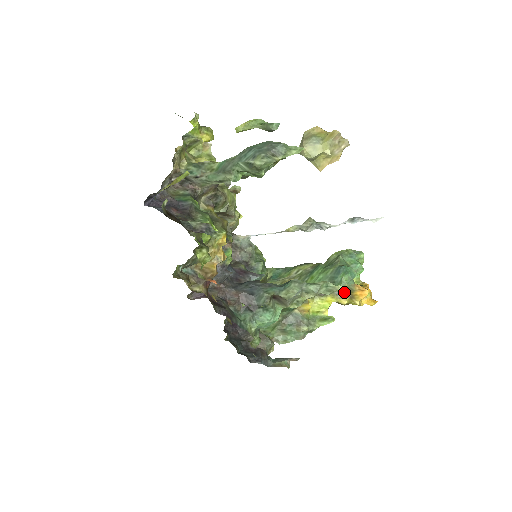
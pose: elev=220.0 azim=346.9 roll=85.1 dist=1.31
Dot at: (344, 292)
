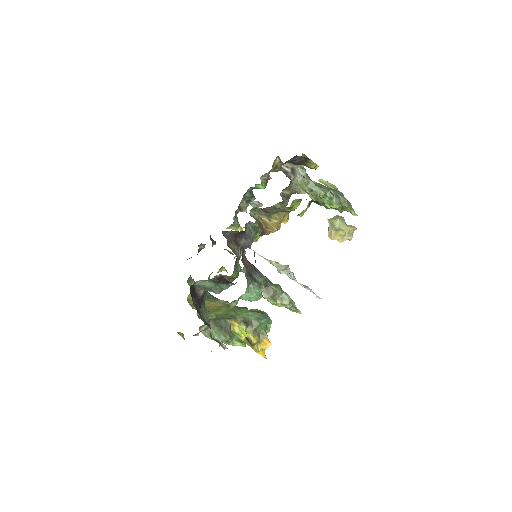
Dot at: (258, 334)
